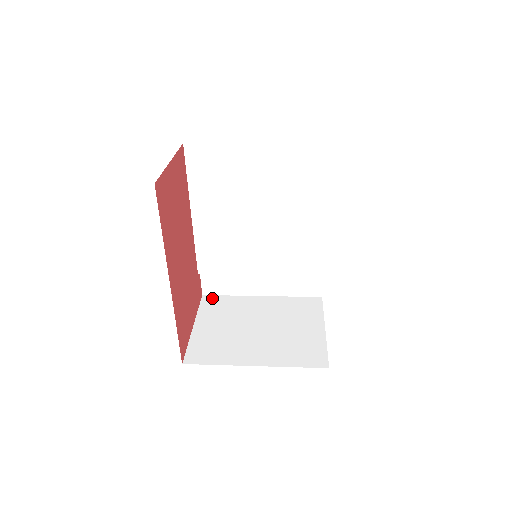
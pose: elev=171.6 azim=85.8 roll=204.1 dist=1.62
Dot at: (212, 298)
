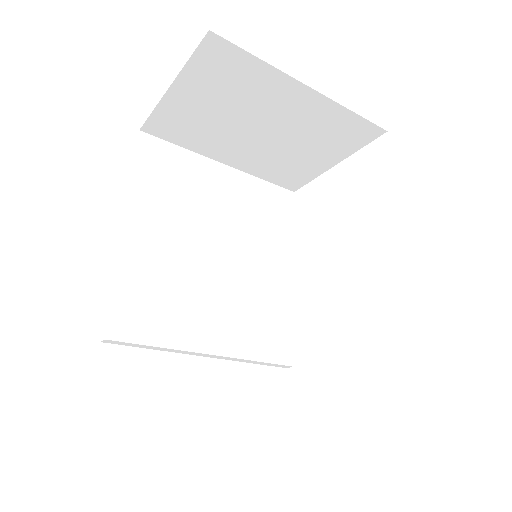
Dot at: occluded
